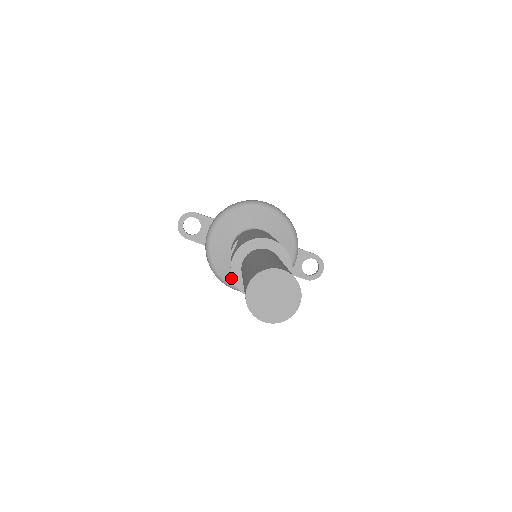
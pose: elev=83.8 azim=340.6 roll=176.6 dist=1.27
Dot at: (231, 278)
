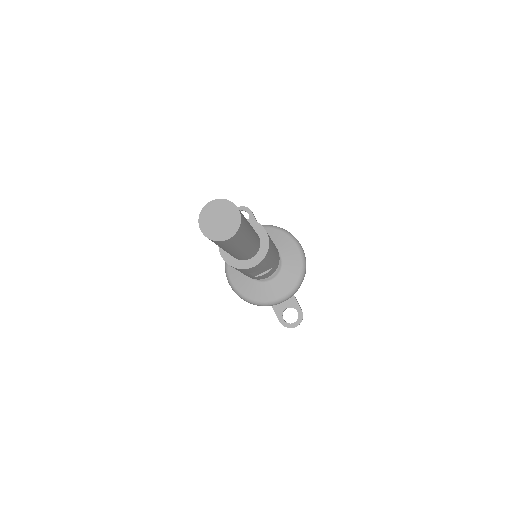
Dot at: (233, 270)
